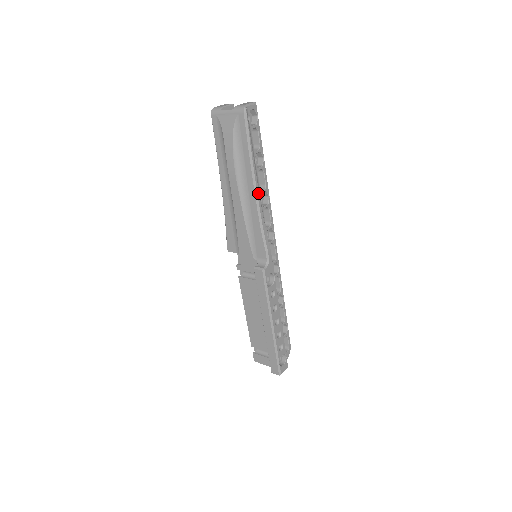
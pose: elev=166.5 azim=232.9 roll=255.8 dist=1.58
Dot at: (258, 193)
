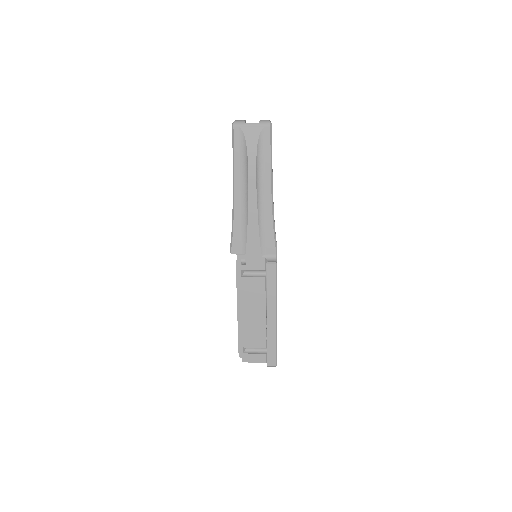
Dot at: occluded
